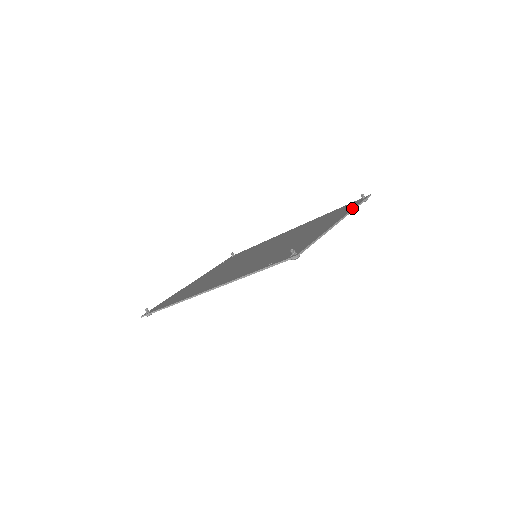
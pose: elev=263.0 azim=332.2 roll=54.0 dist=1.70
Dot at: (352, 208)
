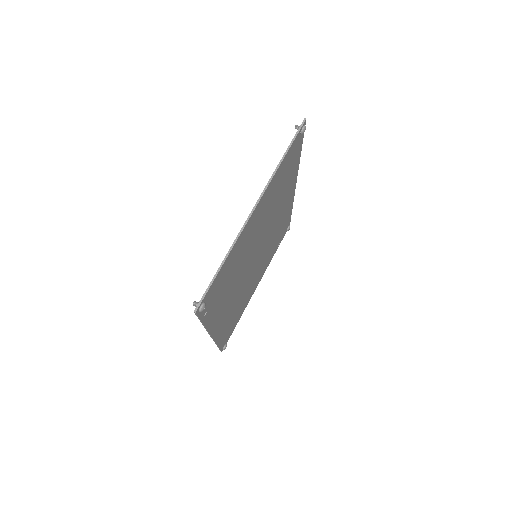
Dot at: (276, 168)
